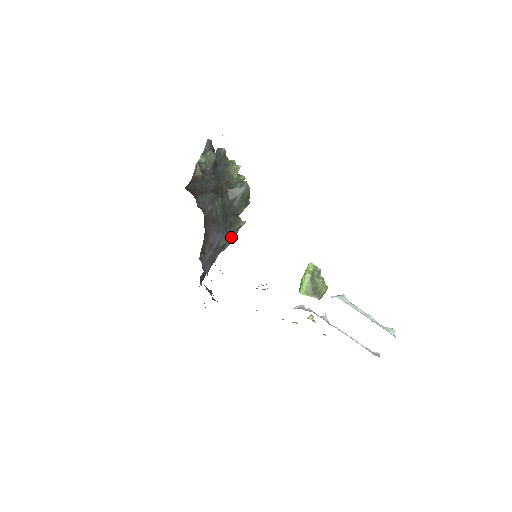
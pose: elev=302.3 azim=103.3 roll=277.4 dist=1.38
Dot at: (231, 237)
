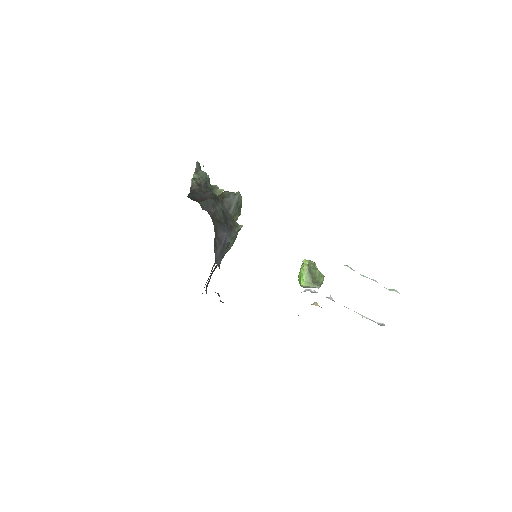
Dot at: (232, 239)
